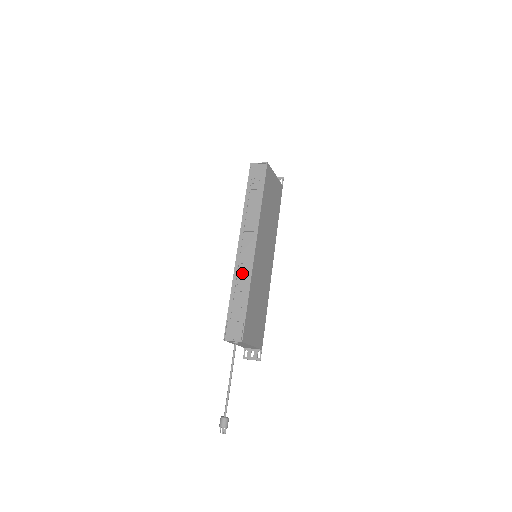
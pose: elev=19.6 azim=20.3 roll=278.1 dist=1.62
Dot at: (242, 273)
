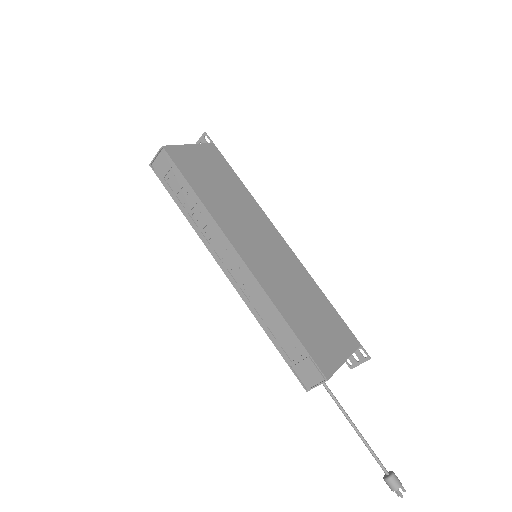
Dot at: (255, 300)
